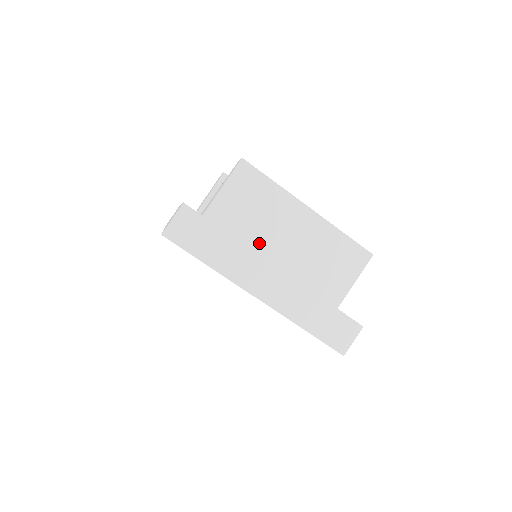
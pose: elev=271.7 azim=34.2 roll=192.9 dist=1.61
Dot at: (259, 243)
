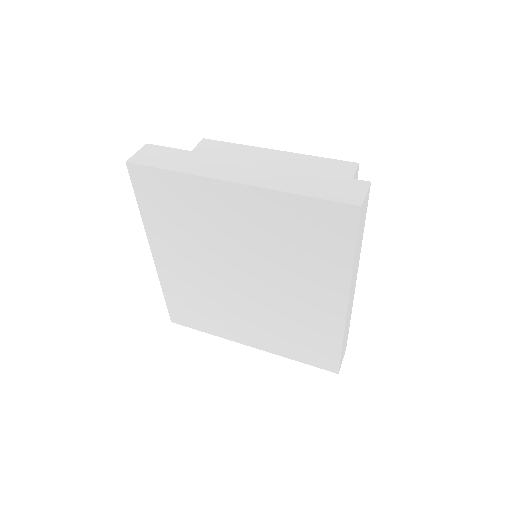
Dot at: occluded
